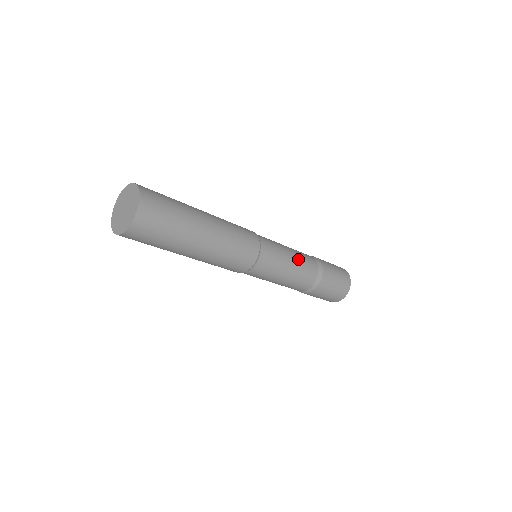
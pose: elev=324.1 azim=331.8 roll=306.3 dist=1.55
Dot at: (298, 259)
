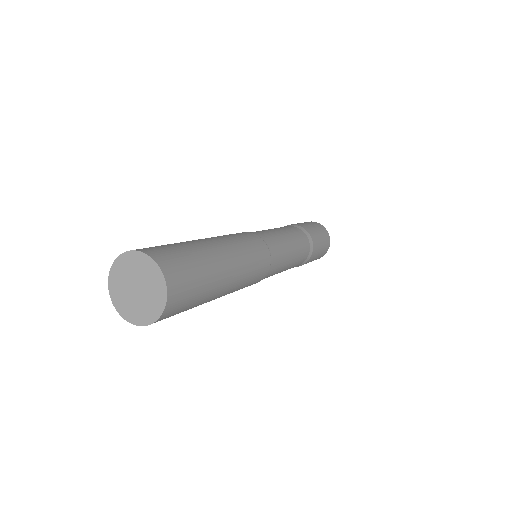
Dot at: (297, 251)
